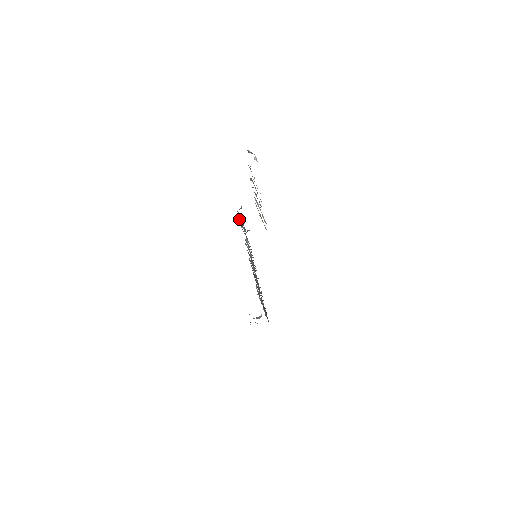
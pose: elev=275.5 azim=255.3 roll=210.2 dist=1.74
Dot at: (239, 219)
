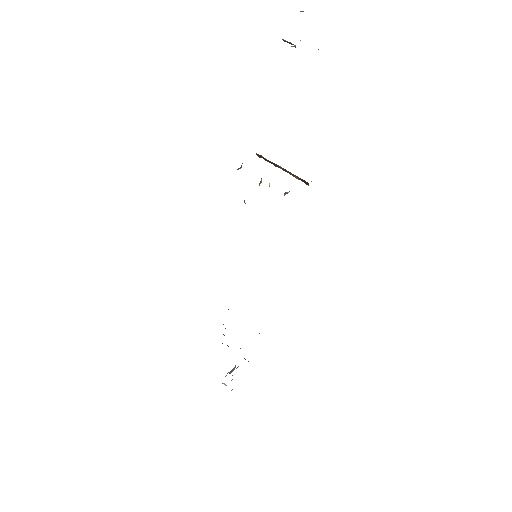
Dot at: occluded
